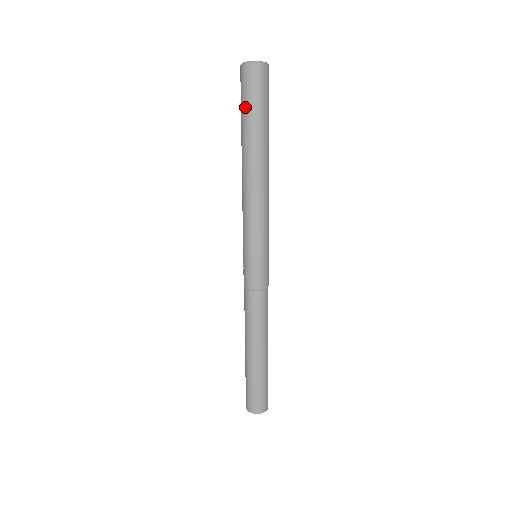
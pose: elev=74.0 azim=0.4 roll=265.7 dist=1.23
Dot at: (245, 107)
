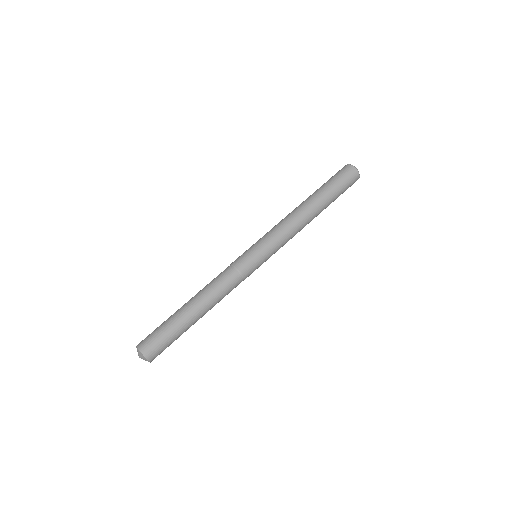
Dot at: (333, 181)
